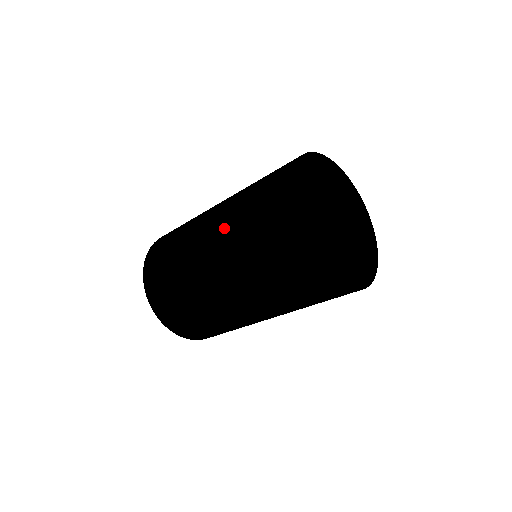
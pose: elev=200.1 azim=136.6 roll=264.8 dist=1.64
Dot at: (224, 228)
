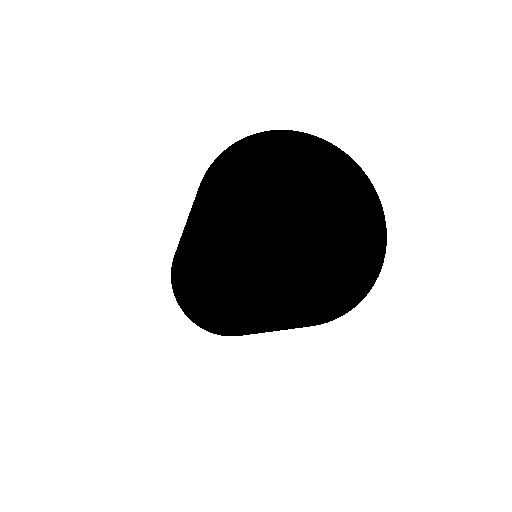
Dot at: occluded
